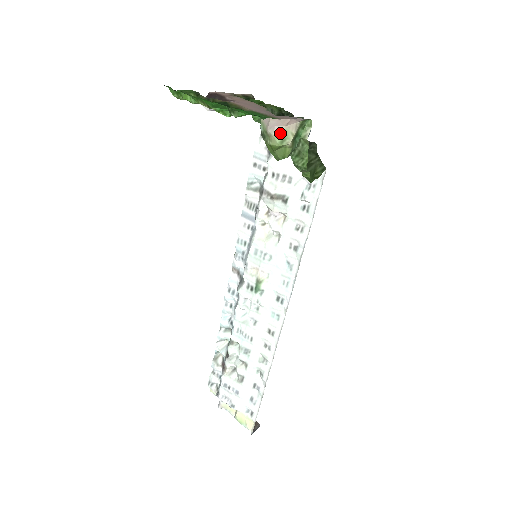
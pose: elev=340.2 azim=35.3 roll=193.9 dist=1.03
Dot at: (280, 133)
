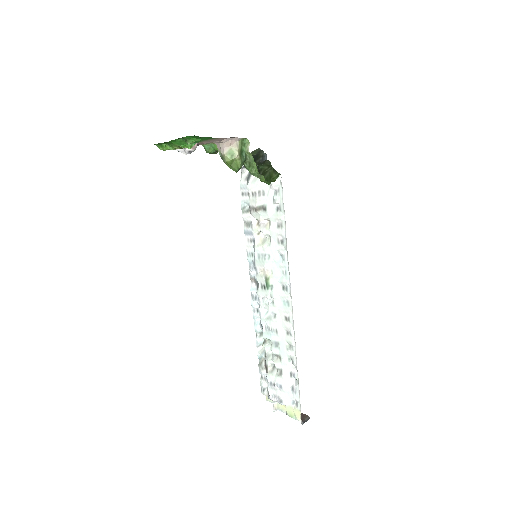
Dot at: (228, 152)
